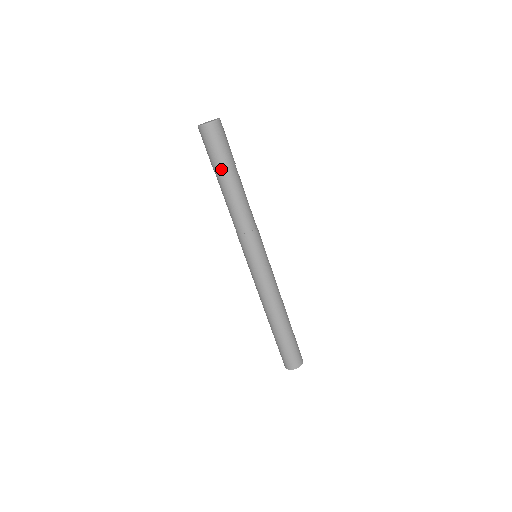
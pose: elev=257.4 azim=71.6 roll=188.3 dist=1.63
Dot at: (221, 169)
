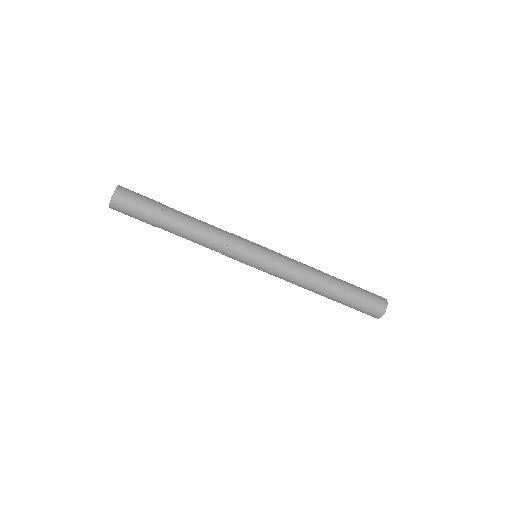
Dot at: (155, 226)
